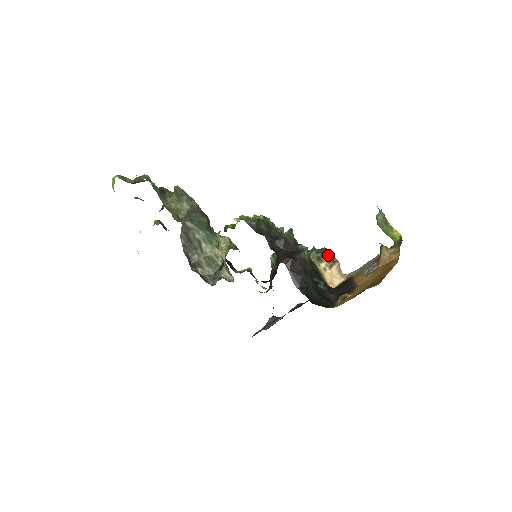
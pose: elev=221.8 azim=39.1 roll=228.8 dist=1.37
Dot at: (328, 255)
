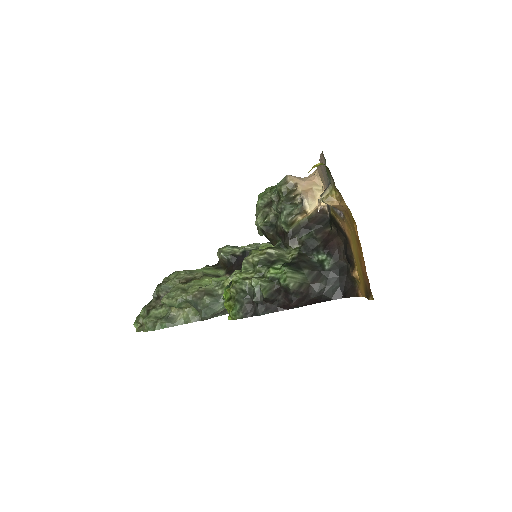
Dot at: (290, 200)
